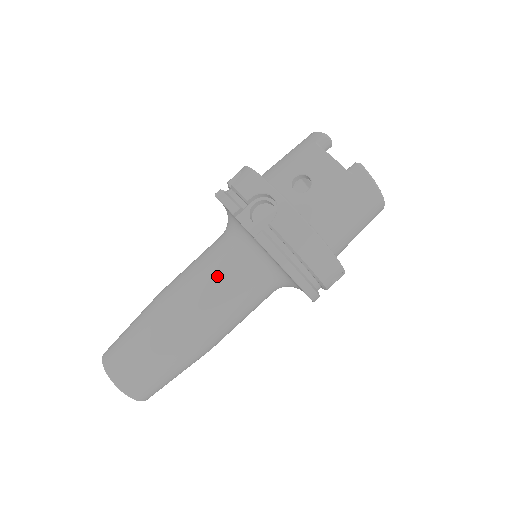
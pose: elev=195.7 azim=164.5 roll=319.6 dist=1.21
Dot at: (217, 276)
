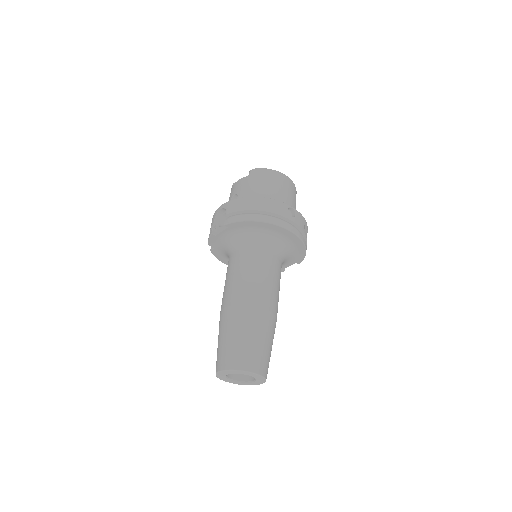
Dot at: (233, 268)
